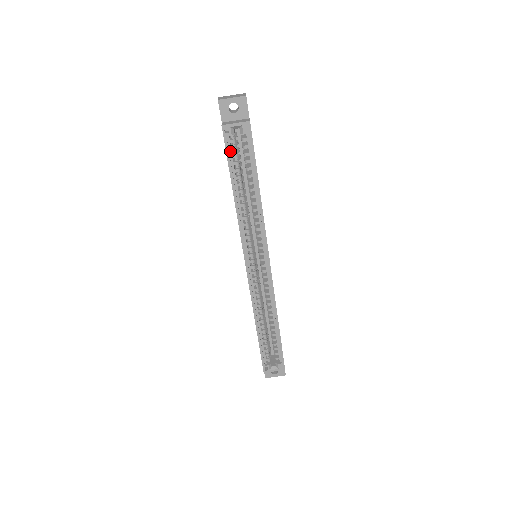
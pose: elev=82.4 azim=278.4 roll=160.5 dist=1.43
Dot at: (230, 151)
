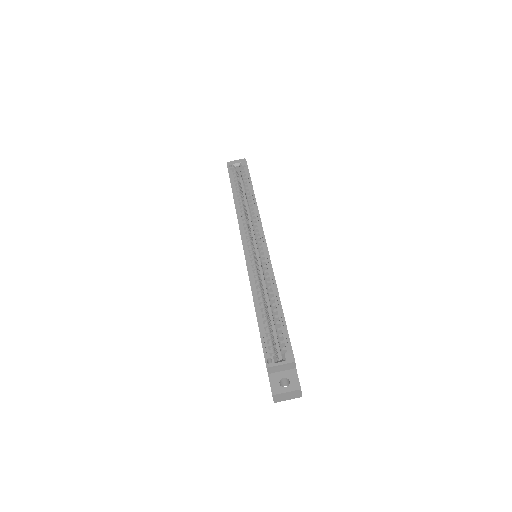
Dot at: (232, 177)
